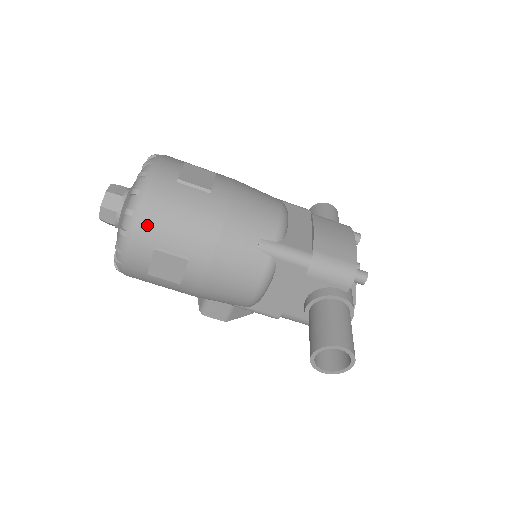
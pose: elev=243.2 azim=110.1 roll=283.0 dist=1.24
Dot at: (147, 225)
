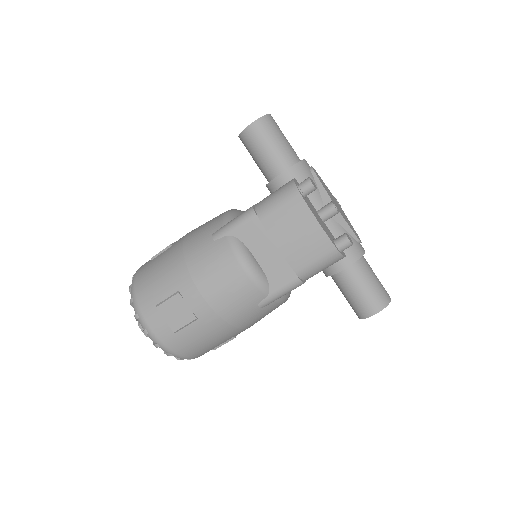
Dot at: (196, 355)
